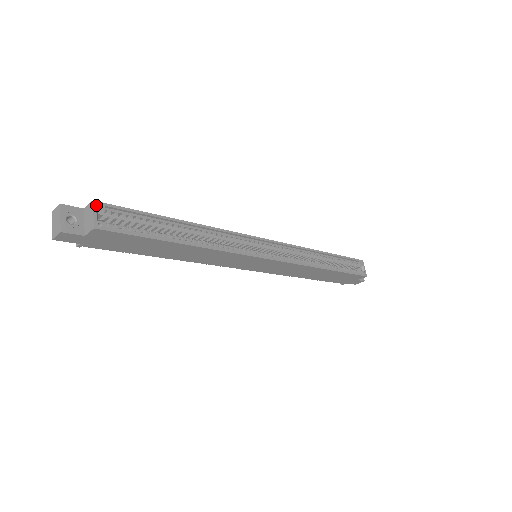
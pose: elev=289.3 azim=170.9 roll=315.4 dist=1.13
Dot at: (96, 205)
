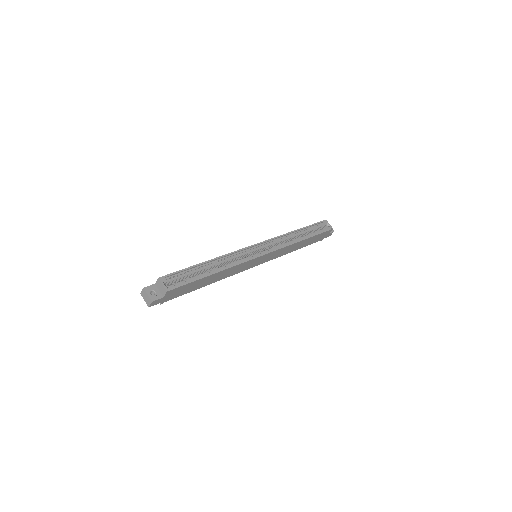
Dot at: (161, 279)
